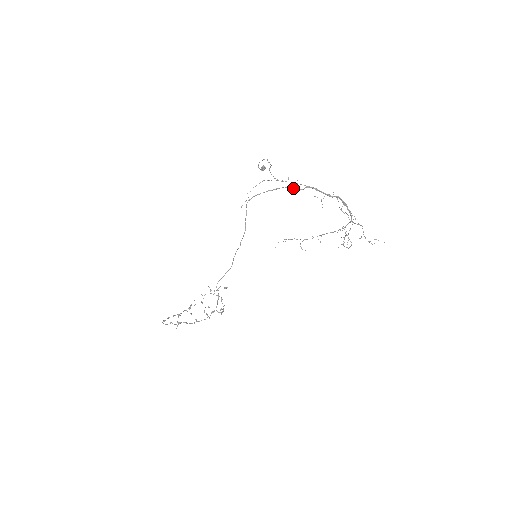
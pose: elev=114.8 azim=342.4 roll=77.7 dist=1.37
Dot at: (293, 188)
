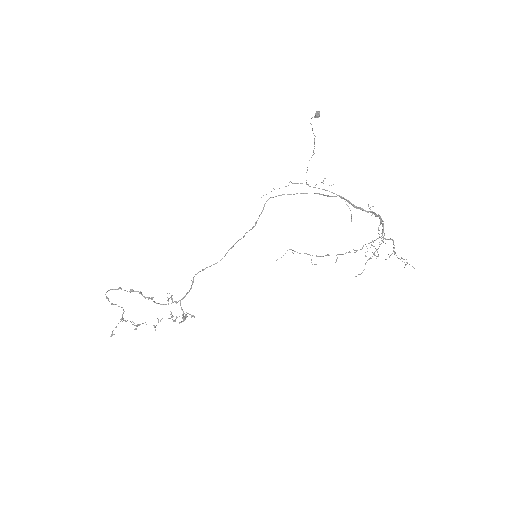
Dot at: occluded
